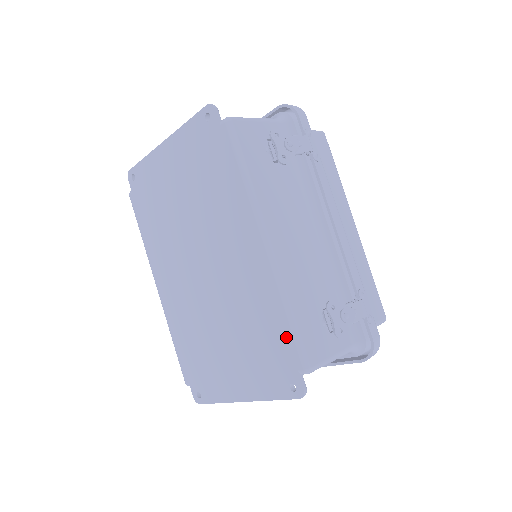
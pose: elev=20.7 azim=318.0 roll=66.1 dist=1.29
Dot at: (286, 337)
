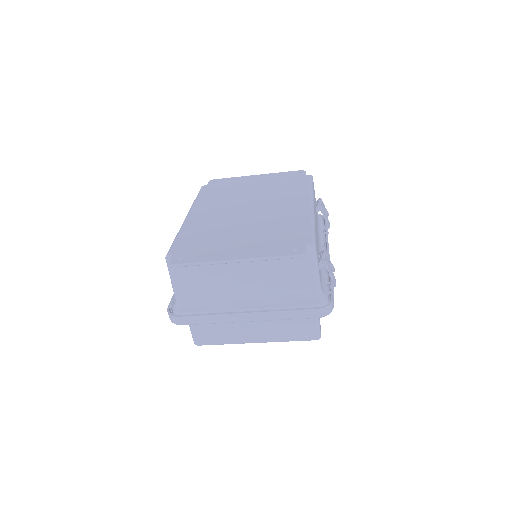
Dot at: (305, 231)
